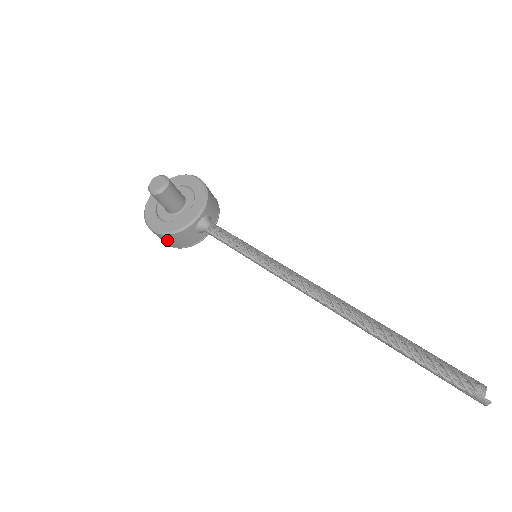
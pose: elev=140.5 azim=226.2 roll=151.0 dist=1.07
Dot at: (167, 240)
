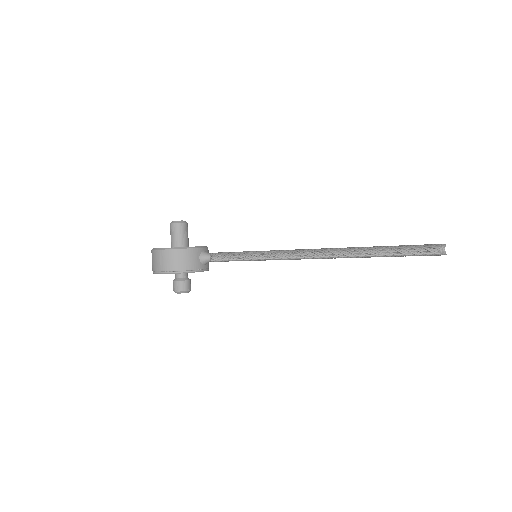
Dot at: (173, 259)
